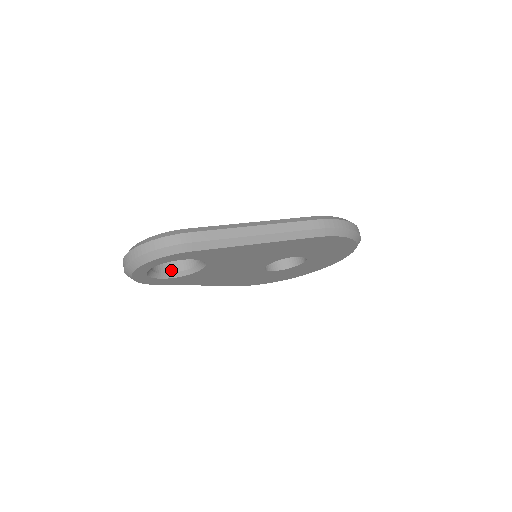
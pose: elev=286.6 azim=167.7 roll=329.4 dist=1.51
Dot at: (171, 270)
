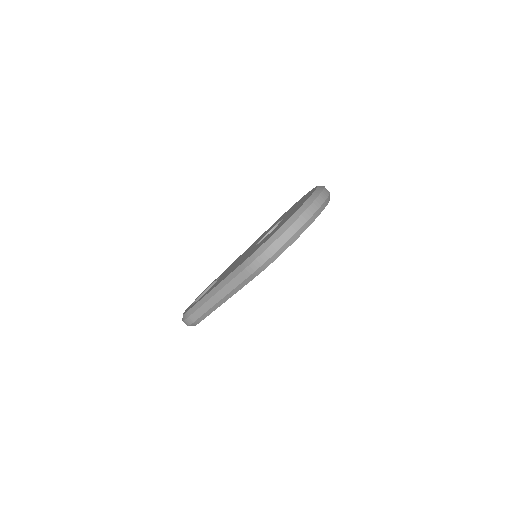
Dot at: occluded
